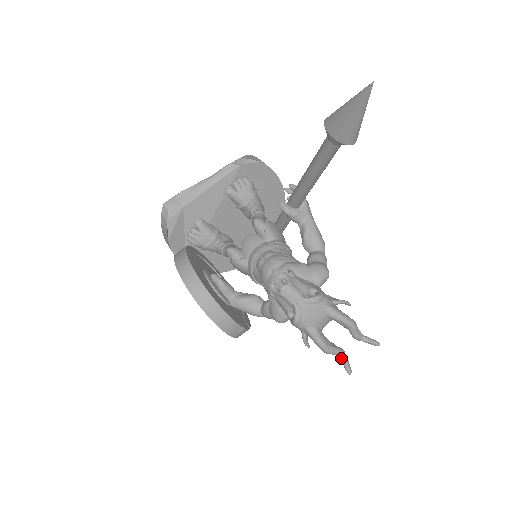
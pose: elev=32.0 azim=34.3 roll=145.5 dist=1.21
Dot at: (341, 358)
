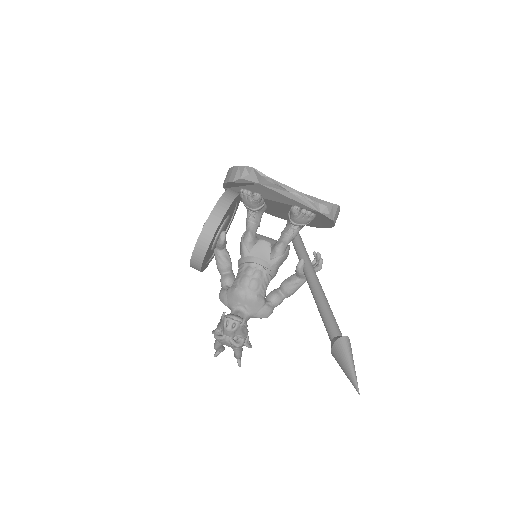
Dot at: occluded
